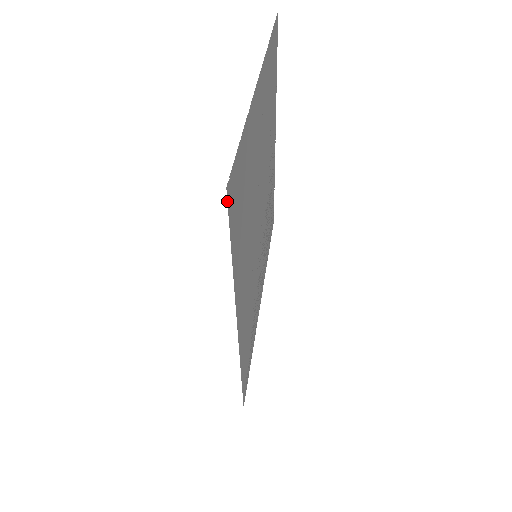
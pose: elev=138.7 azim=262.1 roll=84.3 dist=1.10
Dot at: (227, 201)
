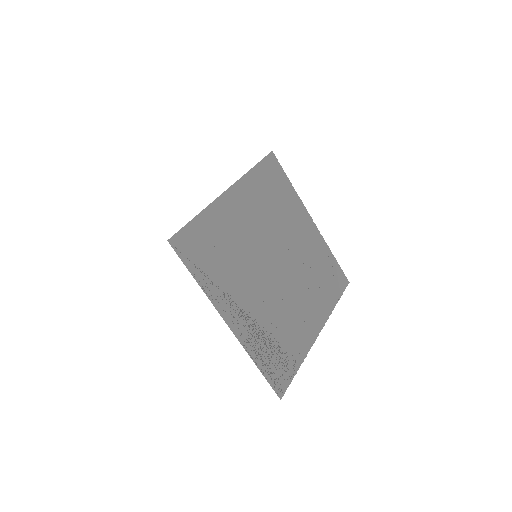
Dot at: (269, 153)
